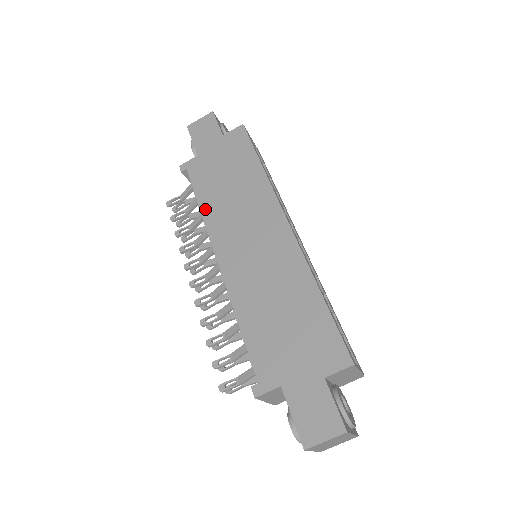
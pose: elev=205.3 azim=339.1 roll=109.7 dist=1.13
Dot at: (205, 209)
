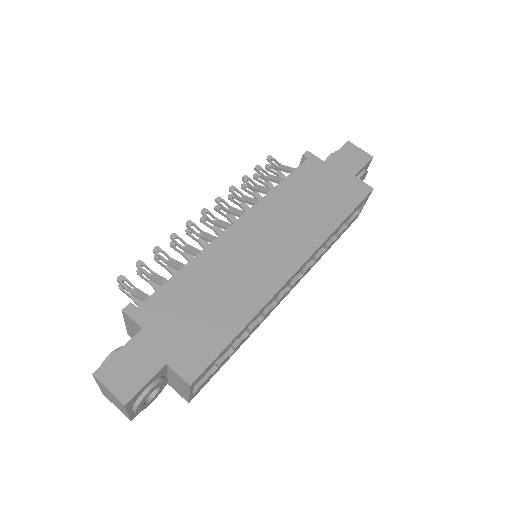
Dot at: (278, 191)
